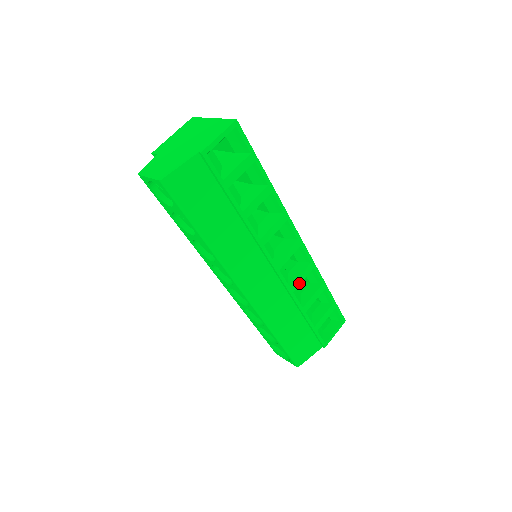
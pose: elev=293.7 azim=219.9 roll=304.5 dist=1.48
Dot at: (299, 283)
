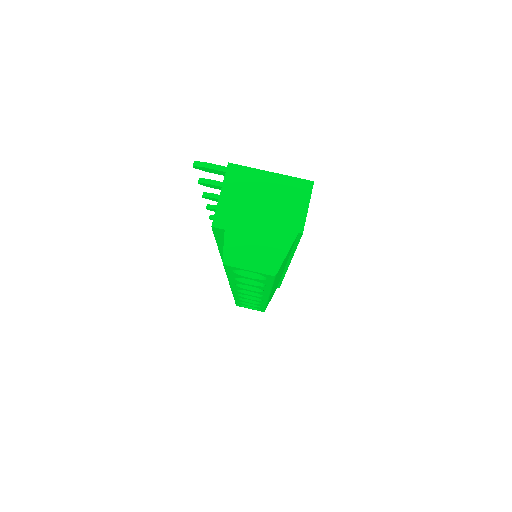
Dot at: occluded
